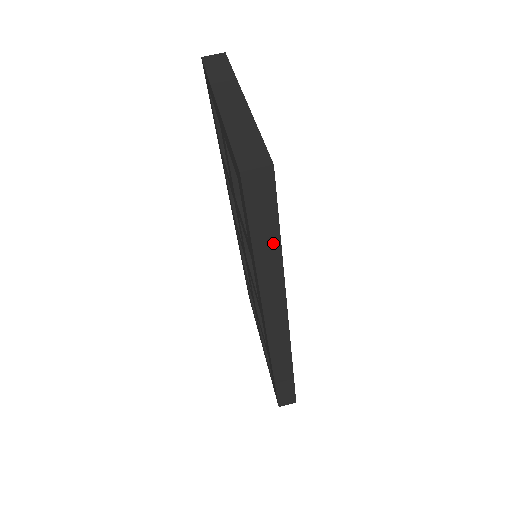
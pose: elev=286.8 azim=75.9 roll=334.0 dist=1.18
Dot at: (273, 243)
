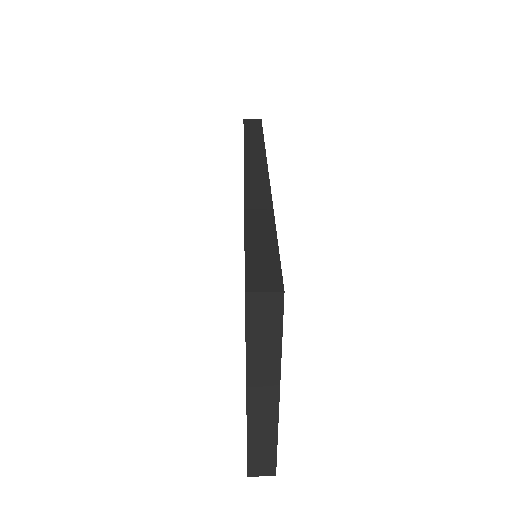
Dot at: (258, 136)
